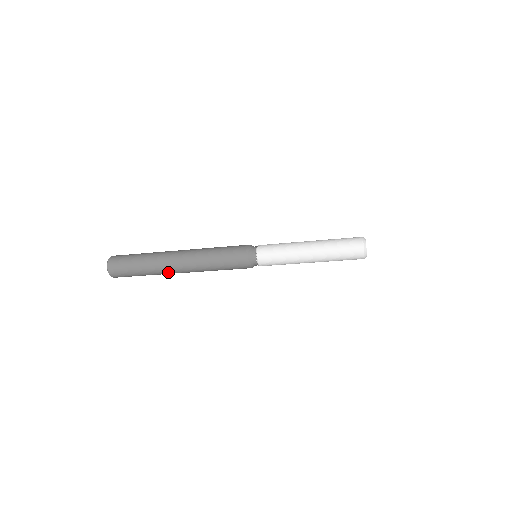
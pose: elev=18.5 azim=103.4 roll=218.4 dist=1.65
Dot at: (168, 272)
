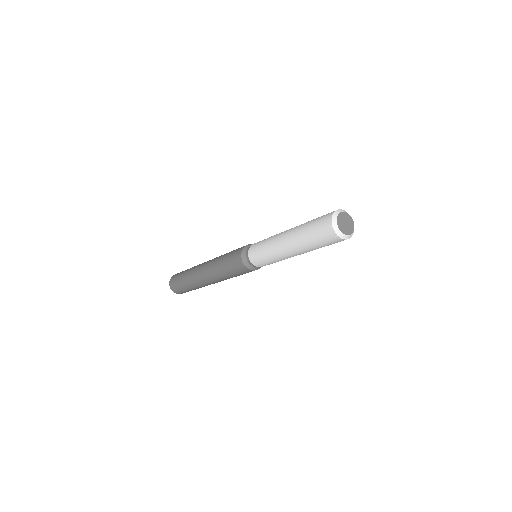
Dot at: (196, 277)
